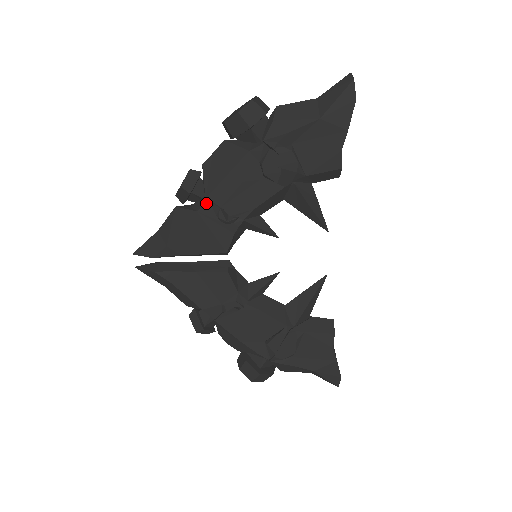
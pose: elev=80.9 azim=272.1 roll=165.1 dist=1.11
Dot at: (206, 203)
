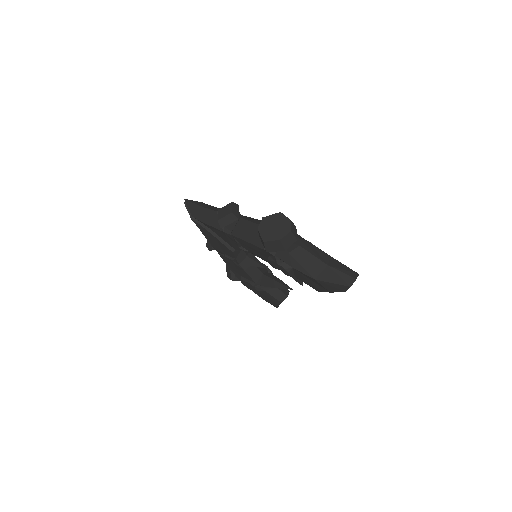
Dot at: (230, 235)
